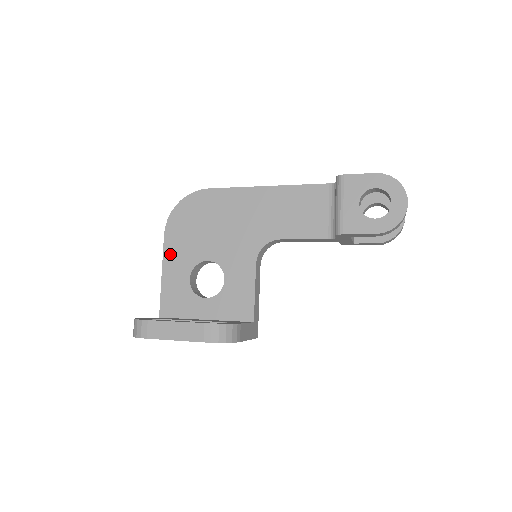
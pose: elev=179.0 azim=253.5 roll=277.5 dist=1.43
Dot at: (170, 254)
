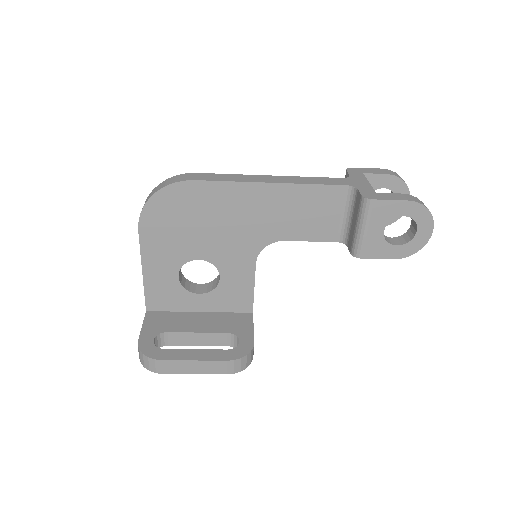
Dot at: (150, 252)
